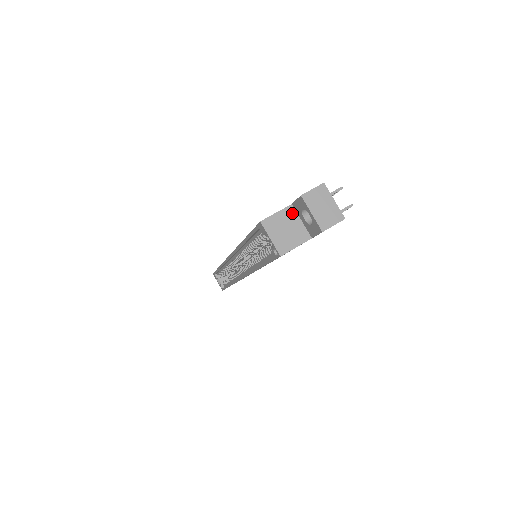
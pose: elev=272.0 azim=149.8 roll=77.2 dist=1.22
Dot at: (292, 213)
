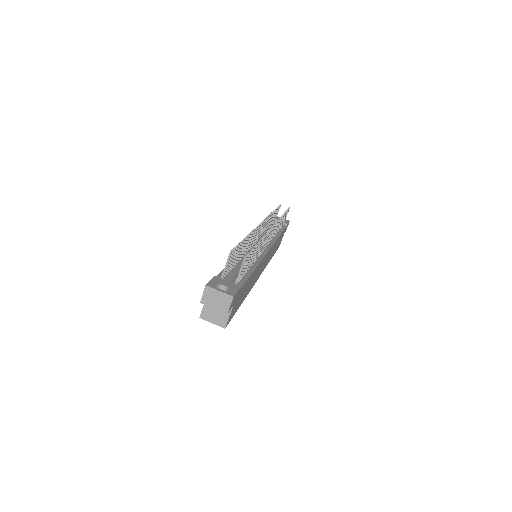
Dot at: occluded
